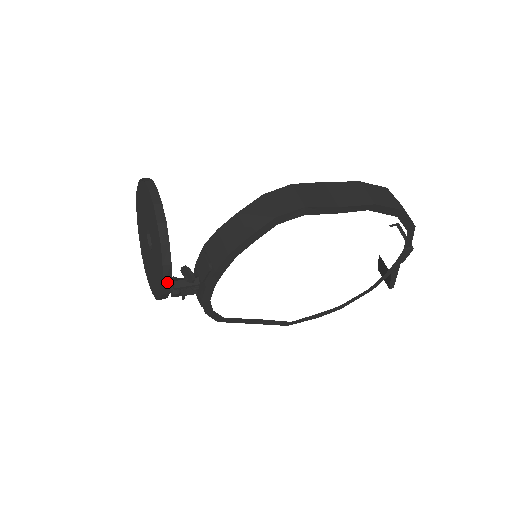
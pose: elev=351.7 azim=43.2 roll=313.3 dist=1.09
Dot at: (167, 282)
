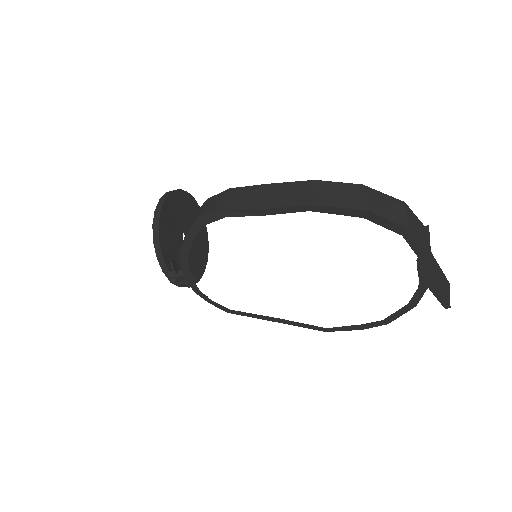
Dot at: (166, 272)
